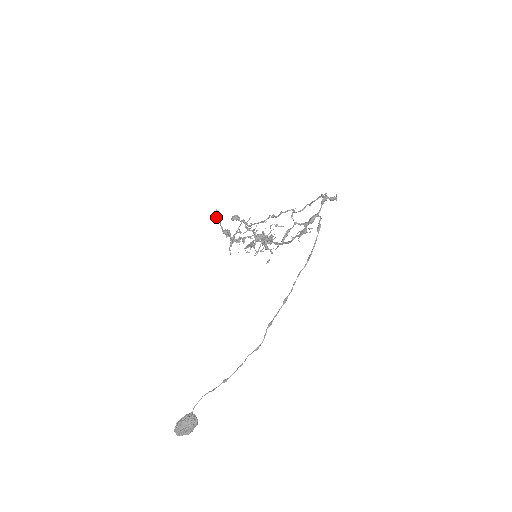
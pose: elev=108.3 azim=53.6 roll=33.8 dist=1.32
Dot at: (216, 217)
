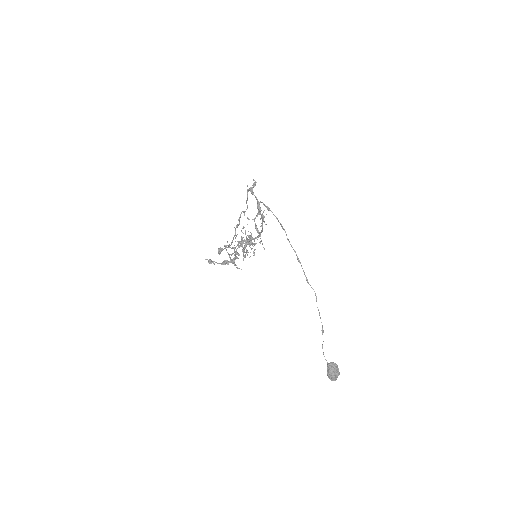
Dot at: (210, 263)
